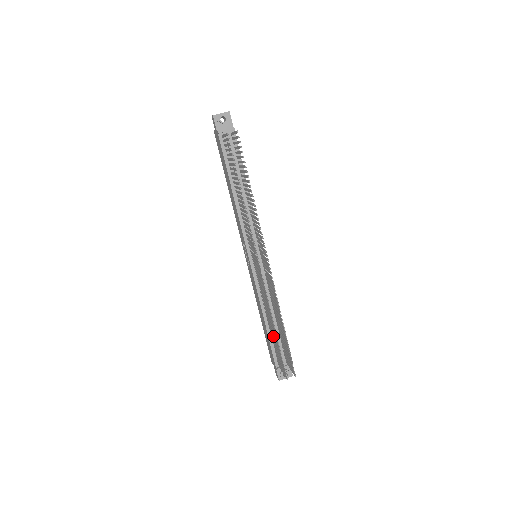
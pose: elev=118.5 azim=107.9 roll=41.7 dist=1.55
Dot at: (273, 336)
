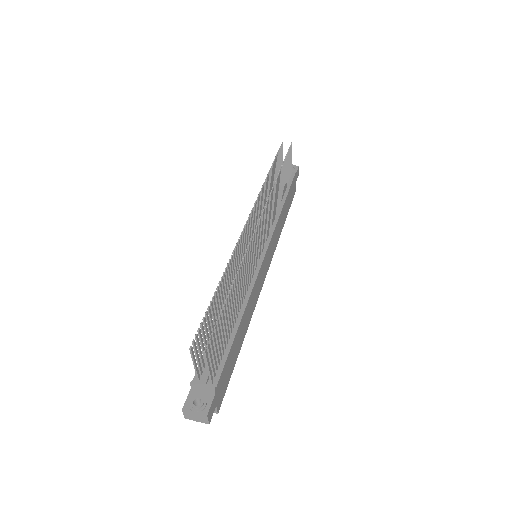
Dot at: (216, 315)
